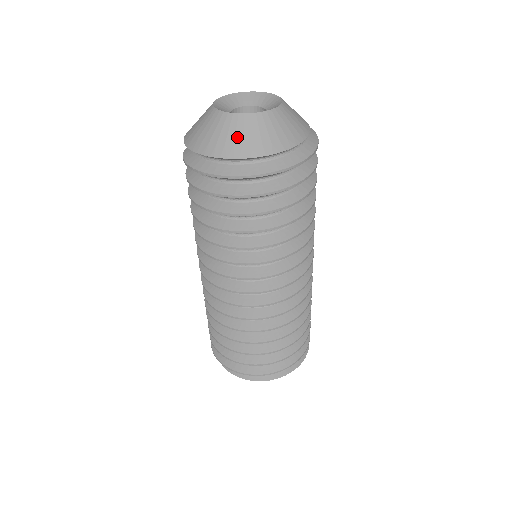
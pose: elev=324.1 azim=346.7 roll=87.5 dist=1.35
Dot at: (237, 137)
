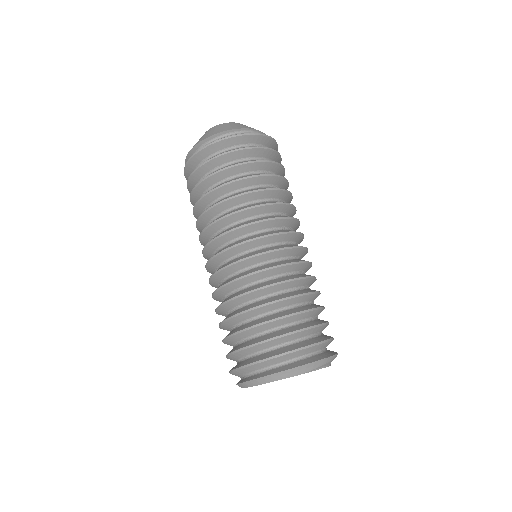
Dot at: occluded
